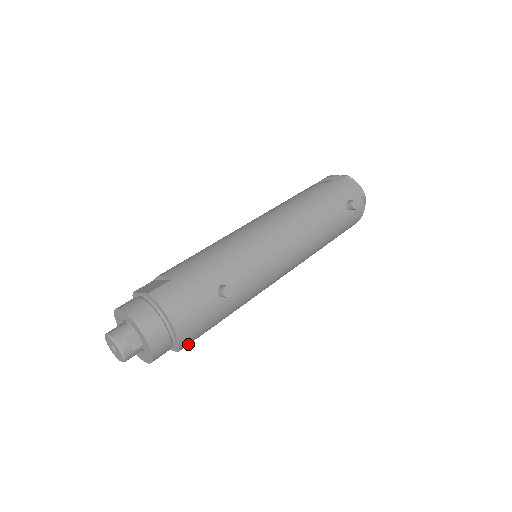
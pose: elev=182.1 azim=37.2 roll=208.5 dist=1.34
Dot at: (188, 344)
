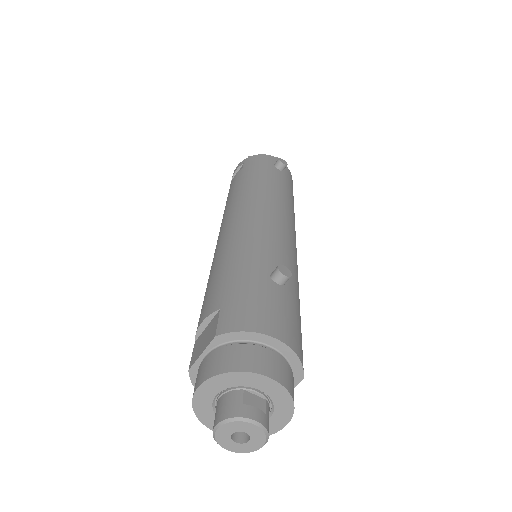
Dot at: occluded
